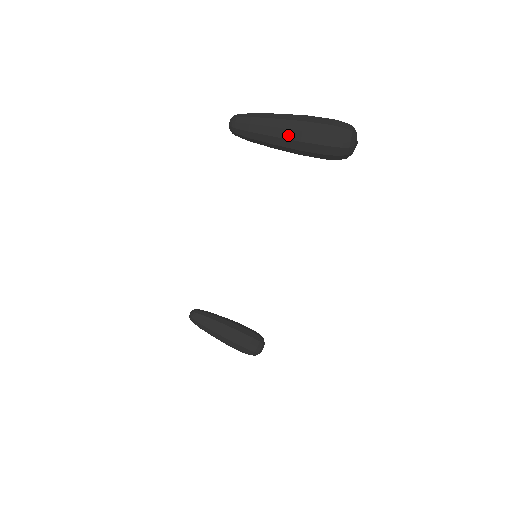
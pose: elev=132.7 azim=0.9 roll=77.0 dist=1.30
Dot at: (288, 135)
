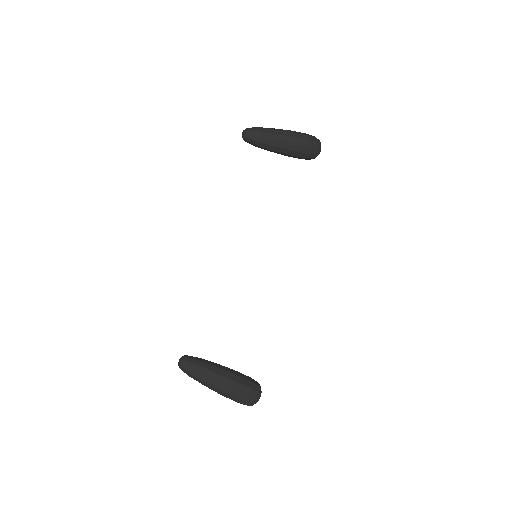
Dot at: (286, 134)
